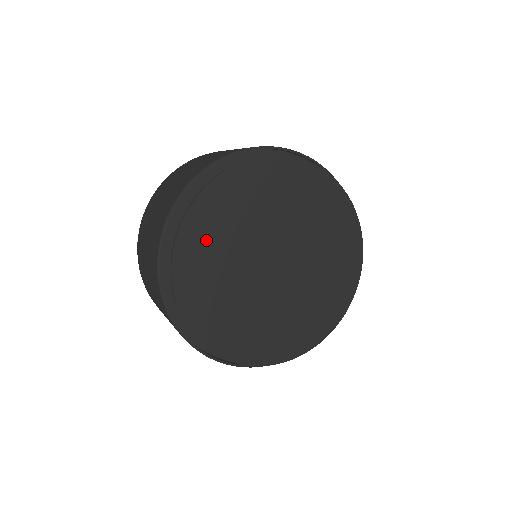
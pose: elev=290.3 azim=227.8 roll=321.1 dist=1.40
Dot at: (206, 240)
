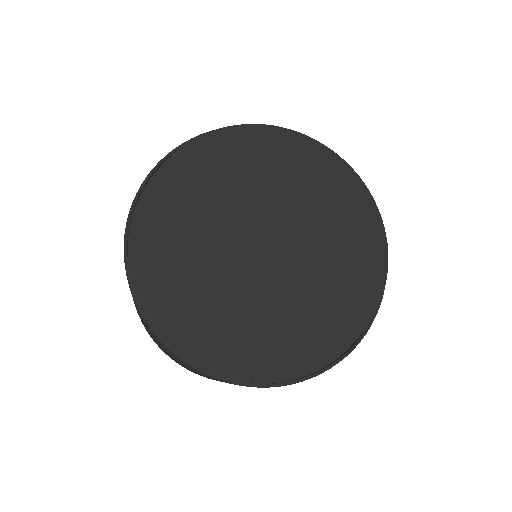
Dot at: (172, 250)
